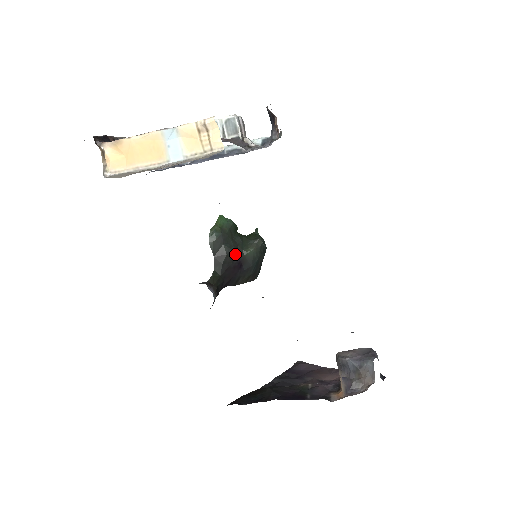
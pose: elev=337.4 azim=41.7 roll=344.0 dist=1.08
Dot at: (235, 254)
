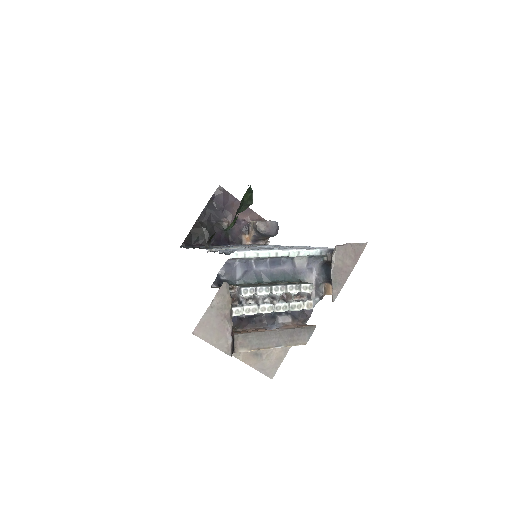
Dot at: occluded
